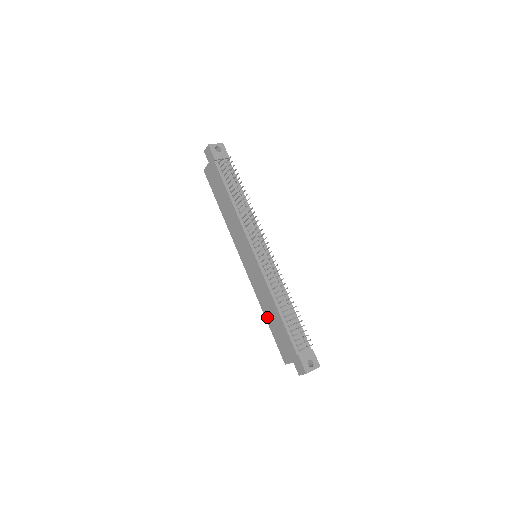
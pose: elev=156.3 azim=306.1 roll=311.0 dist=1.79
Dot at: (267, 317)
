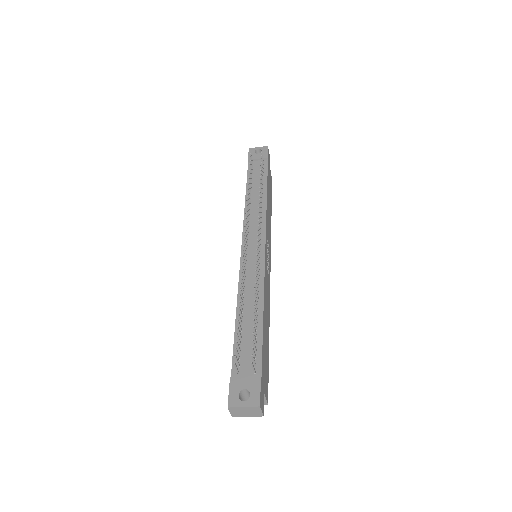
Dot at: occluded
